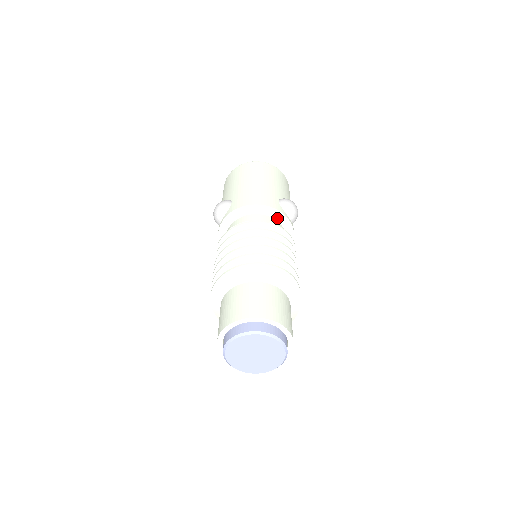
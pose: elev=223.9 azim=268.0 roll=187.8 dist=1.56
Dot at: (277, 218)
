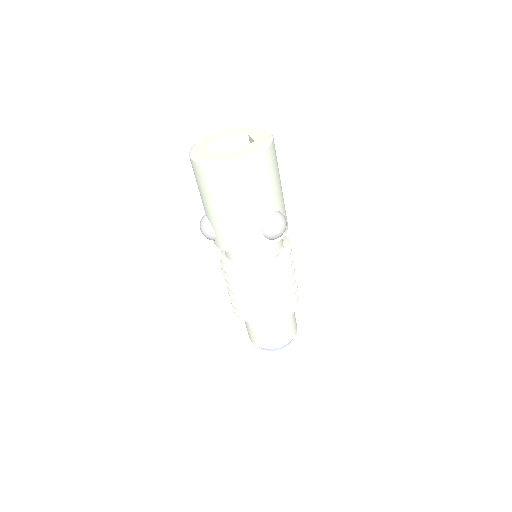
Dot at: (265, 248)
